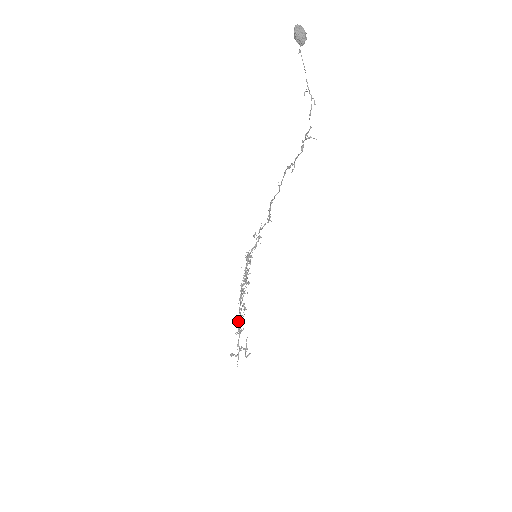
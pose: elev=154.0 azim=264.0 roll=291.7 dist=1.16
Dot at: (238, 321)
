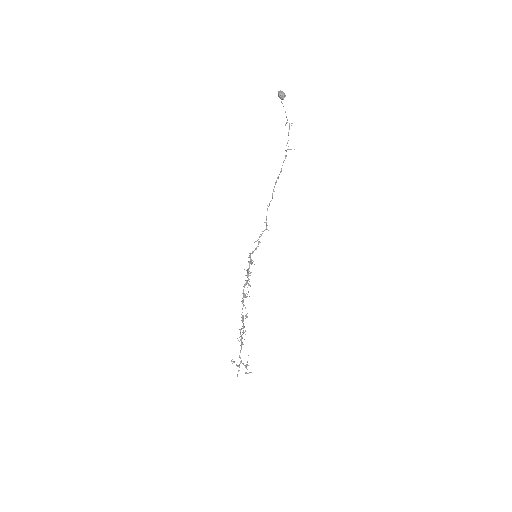
Dot at: (240, 329)
